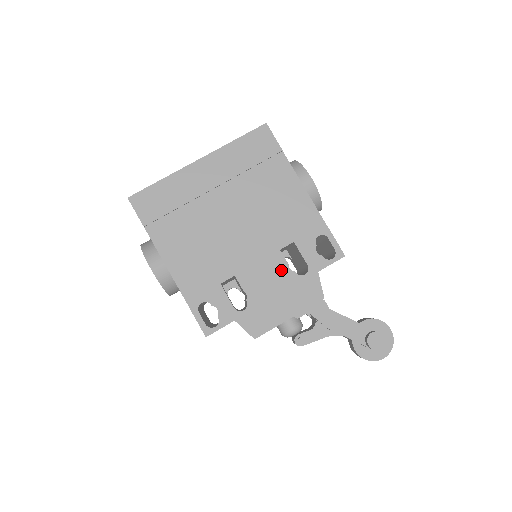
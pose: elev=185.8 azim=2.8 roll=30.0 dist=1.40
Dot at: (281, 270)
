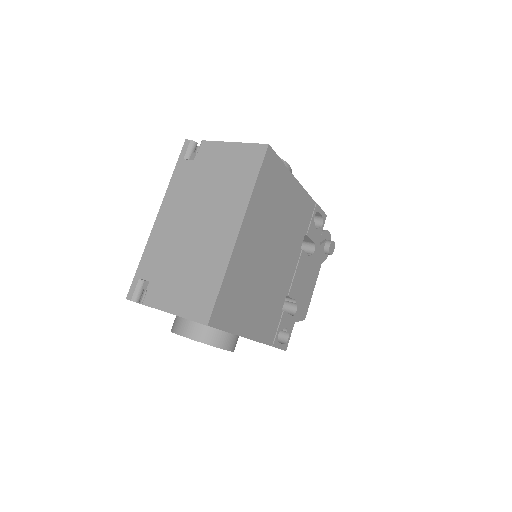
Dot at: (305, 262)
